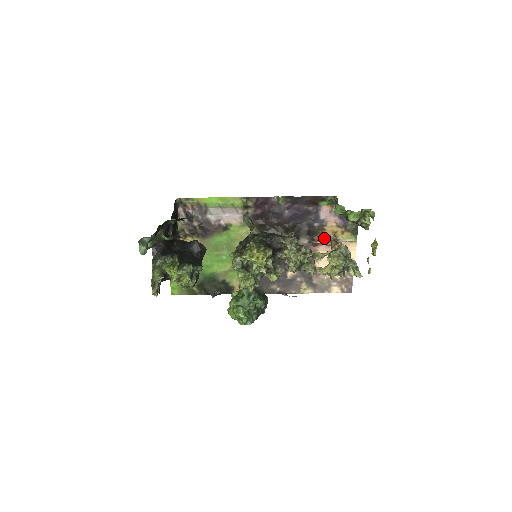
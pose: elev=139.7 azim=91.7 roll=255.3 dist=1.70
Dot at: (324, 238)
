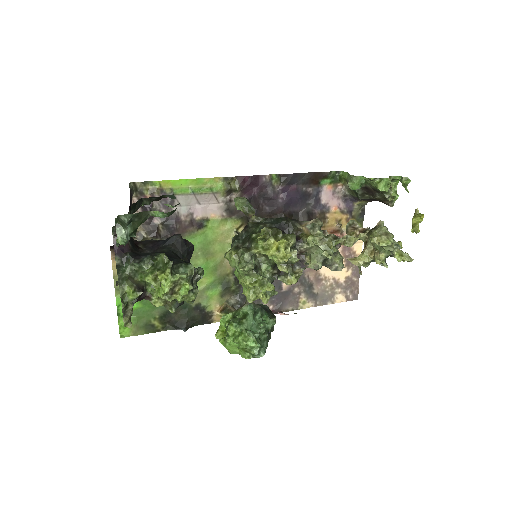
Dot at: (326, 229)
